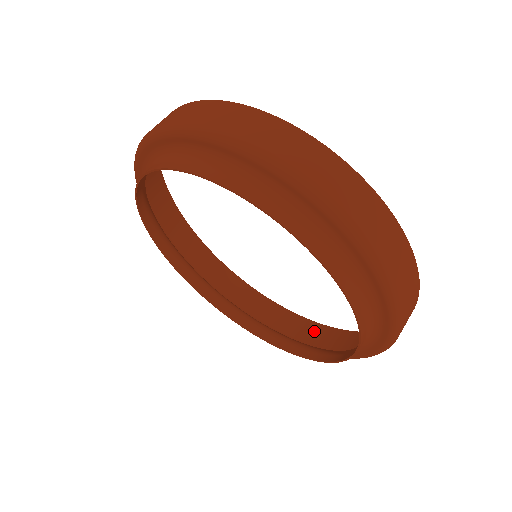
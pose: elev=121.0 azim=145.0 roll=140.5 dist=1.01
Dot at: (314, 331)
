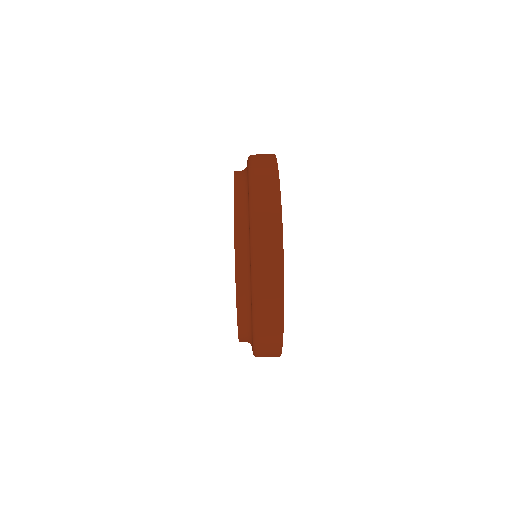
Dot at: occluded
